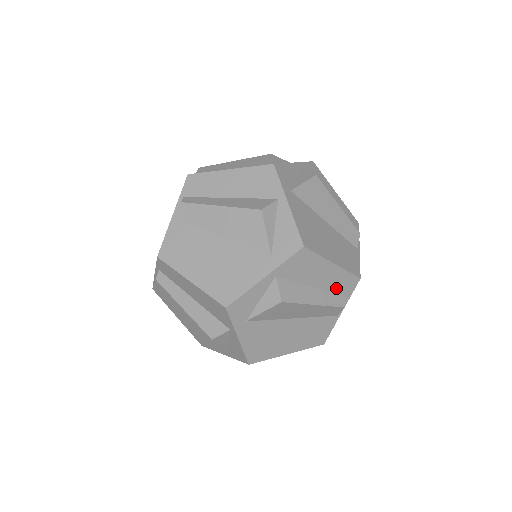
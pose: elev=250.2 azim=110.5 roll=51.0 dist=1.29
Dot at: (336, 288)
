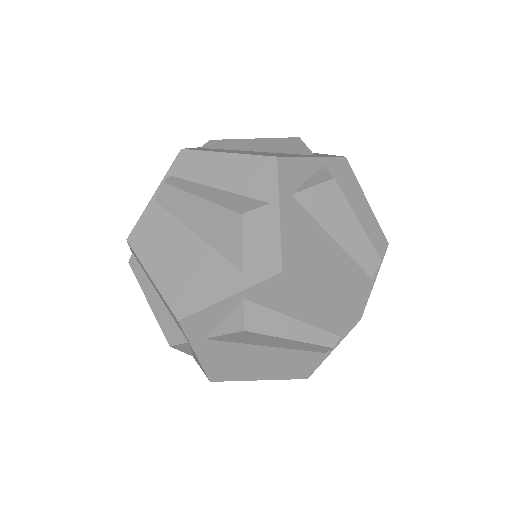
Dot at: (326, 324)
